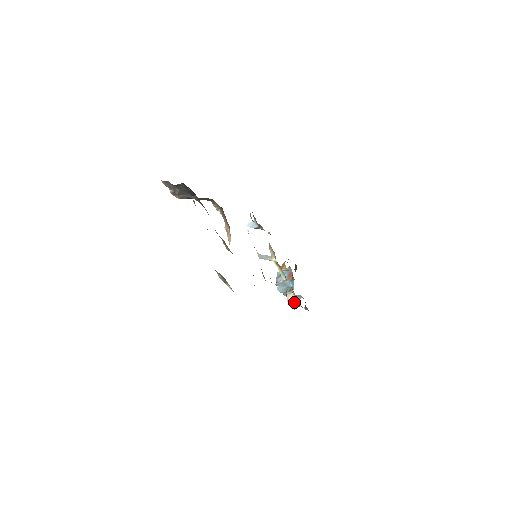
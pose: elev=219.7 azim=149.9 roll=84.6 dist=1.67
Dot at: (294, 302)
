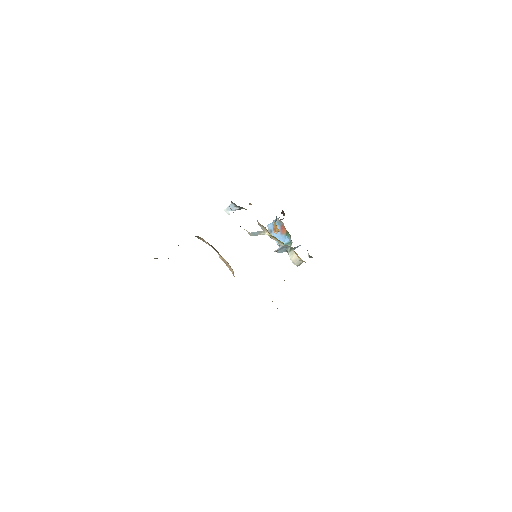
Dot at: (299, 262)
